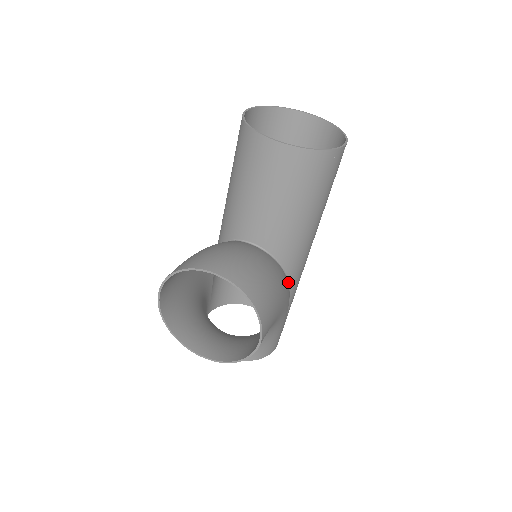
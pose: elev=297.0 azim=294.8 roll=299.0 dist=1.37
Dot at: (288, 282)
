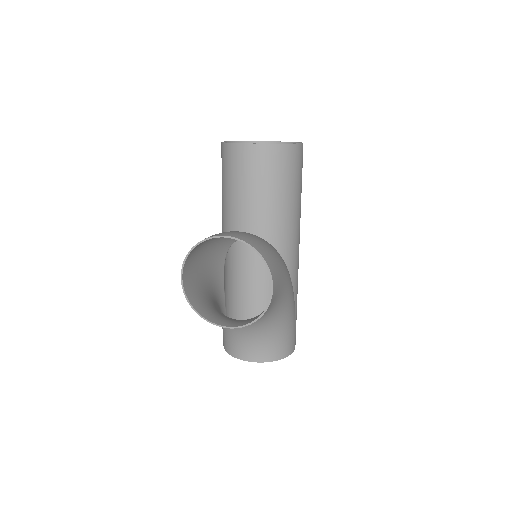
Dot at: occluded
